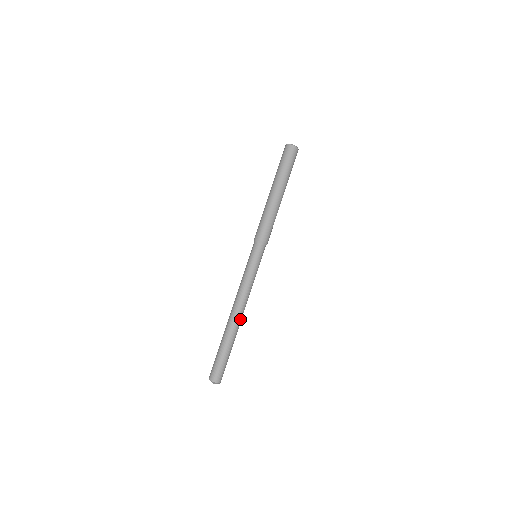
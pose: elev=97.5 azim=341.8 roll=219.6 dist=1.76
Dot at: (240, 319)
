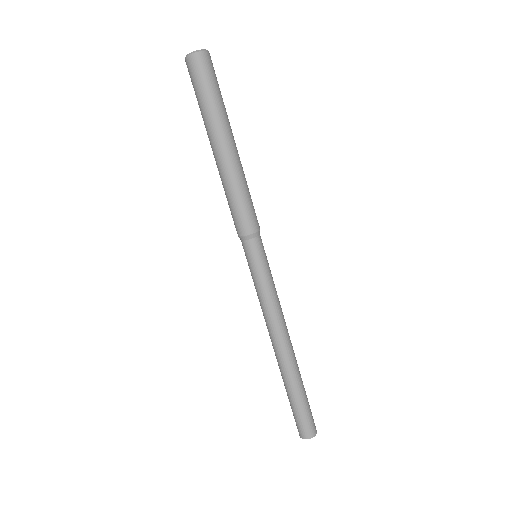
Dot at: (284, 353)
